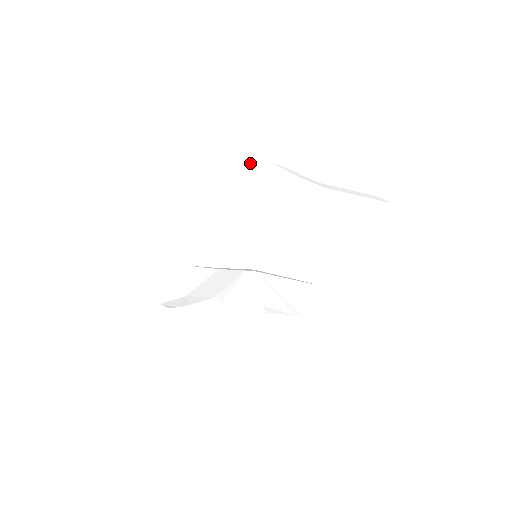
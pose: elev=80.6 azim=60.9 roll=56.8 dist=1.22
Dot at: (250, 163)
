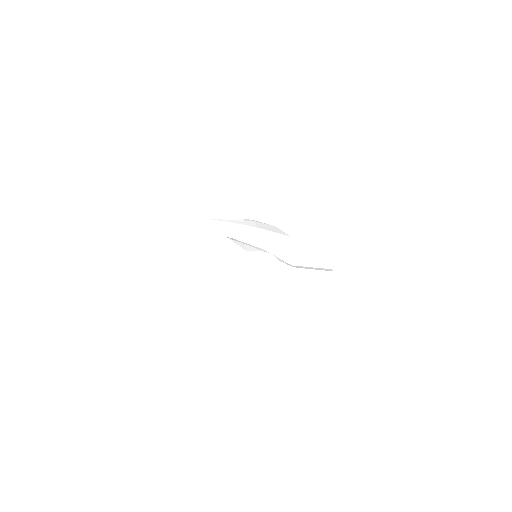
Dot at: (251, 264)
